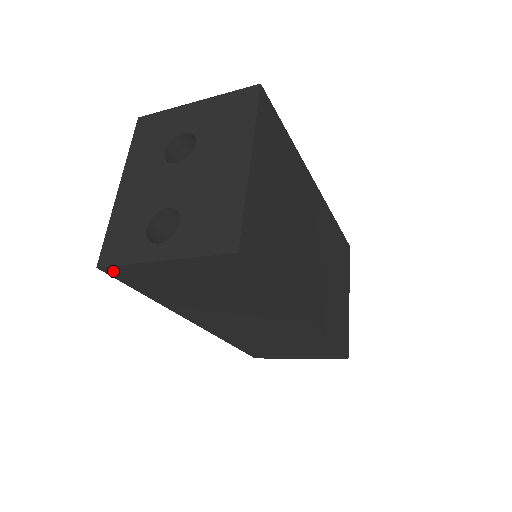
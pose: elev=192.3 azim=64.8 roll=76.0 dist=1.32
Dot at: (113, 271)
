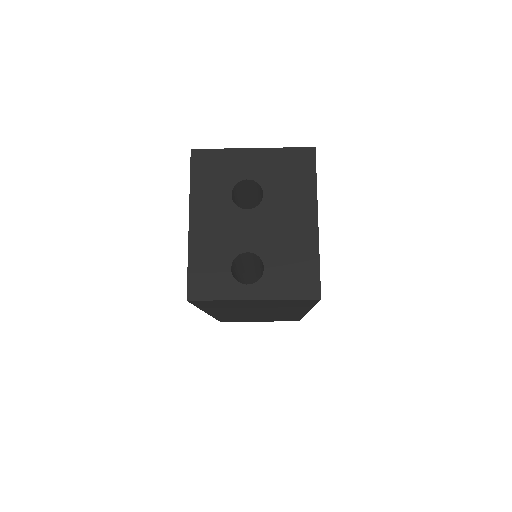
Dot at: (198, 301)
